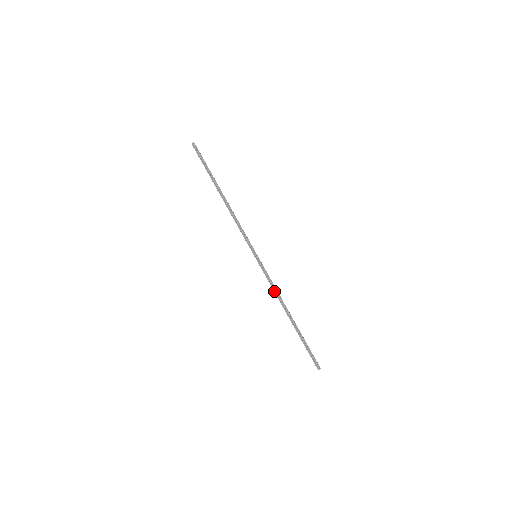
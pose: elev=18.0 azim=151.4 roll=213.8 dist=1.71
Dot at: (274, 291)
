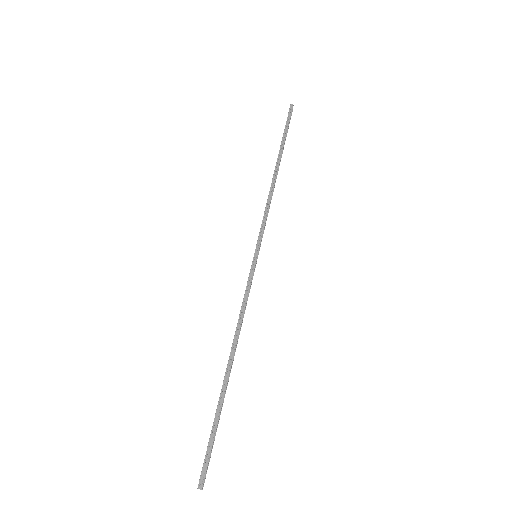
Dot at: (240, 316)
